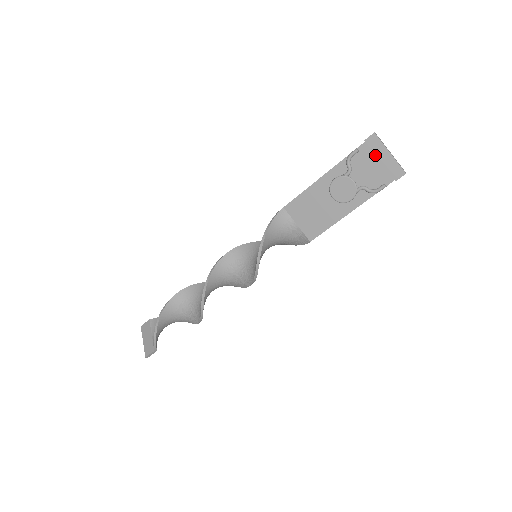
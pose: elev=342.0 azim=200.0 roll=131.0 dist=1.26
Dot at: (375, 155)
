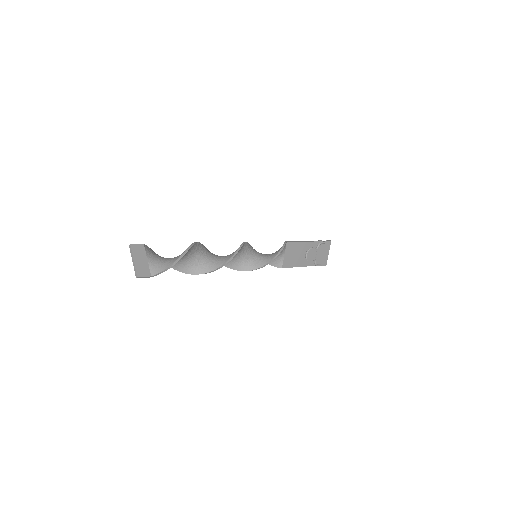
Dot at: (326, 250)
